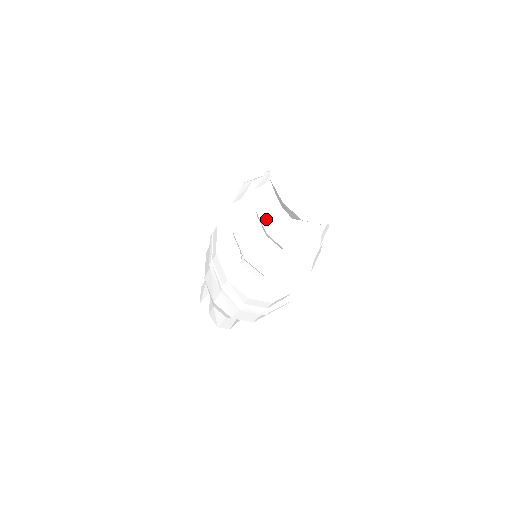
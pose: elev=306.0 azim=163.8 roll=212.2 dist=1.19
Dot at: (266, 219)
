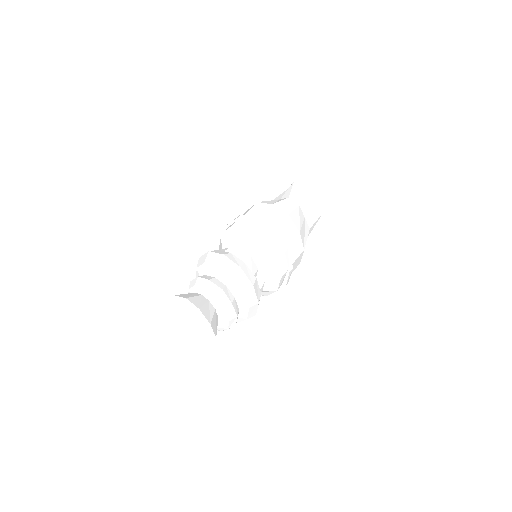
Dot at: occluded
